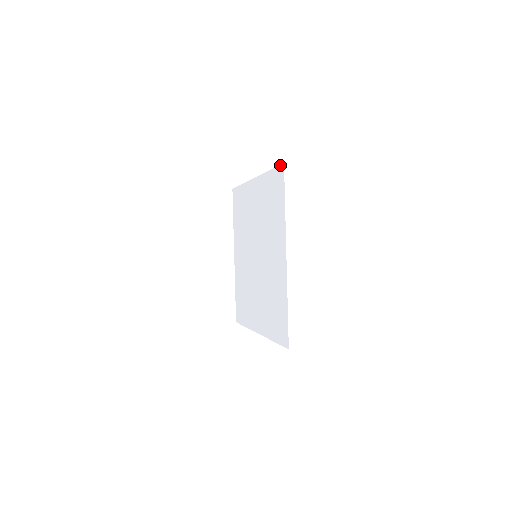
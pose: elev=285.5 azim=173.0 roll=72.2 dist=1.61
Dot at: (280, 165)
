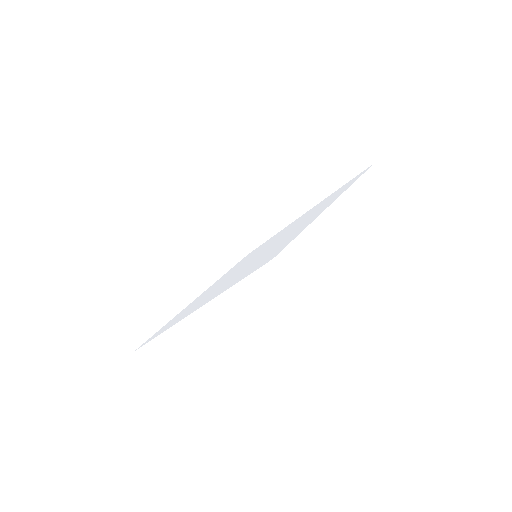
Dot at: occluded
